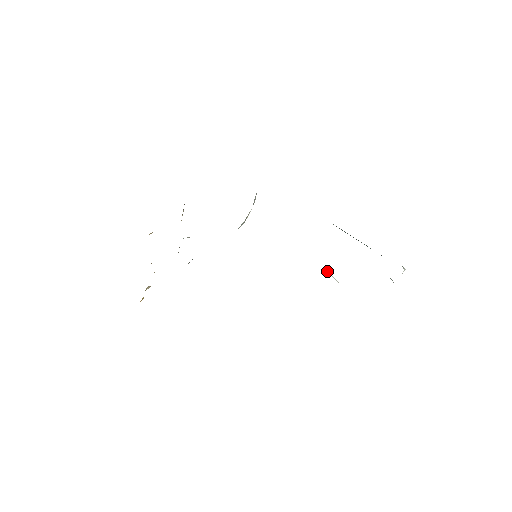
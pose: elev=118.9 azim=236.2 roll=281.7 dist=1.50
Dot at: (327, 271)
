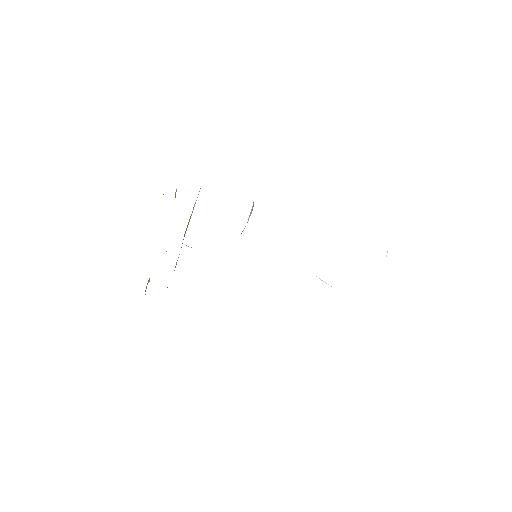
Dot at: occluded
